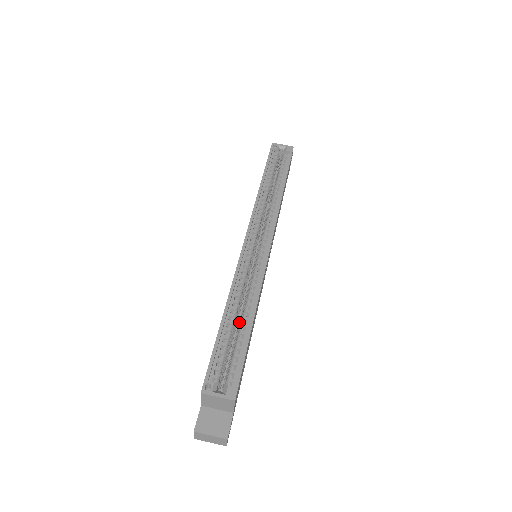
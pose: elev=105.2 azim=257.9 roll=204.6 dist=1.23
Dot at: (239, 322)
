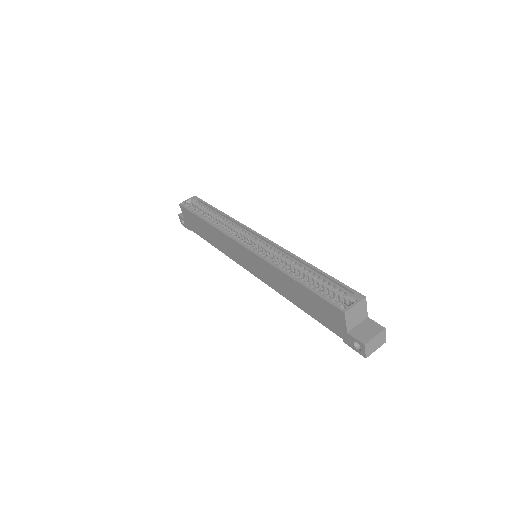
Dot at: (304, 278)
